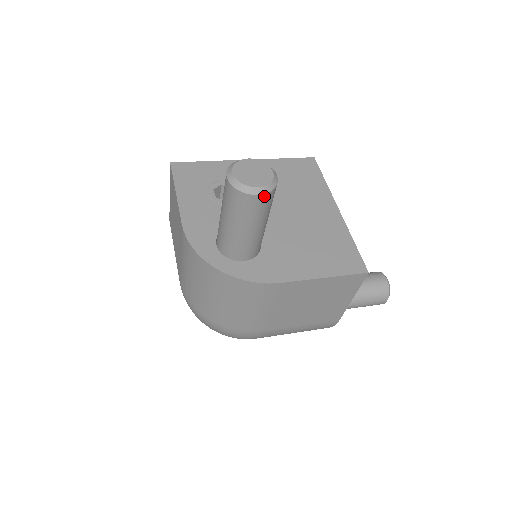
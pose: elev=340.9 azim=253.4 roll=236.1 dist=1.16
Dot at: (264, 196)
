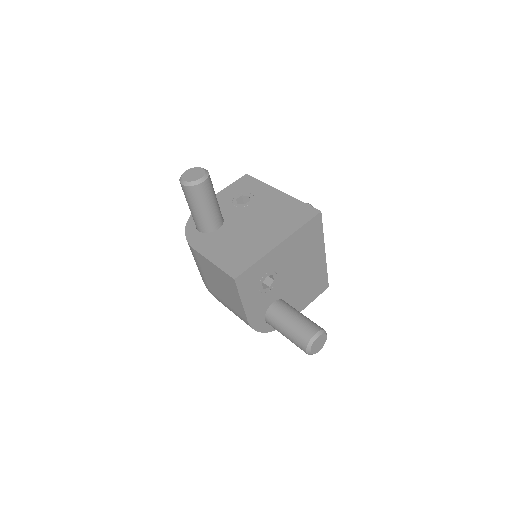
Dot at: occluded
